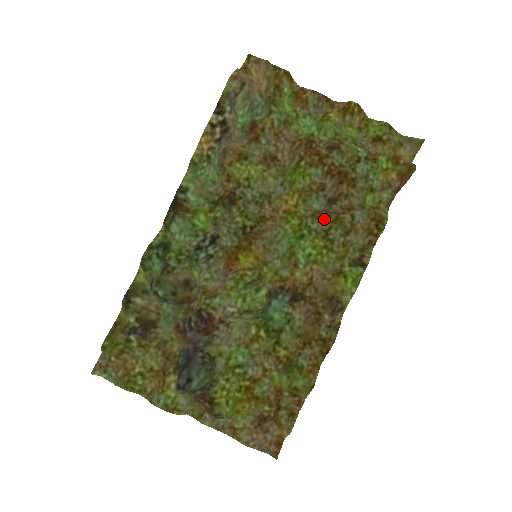
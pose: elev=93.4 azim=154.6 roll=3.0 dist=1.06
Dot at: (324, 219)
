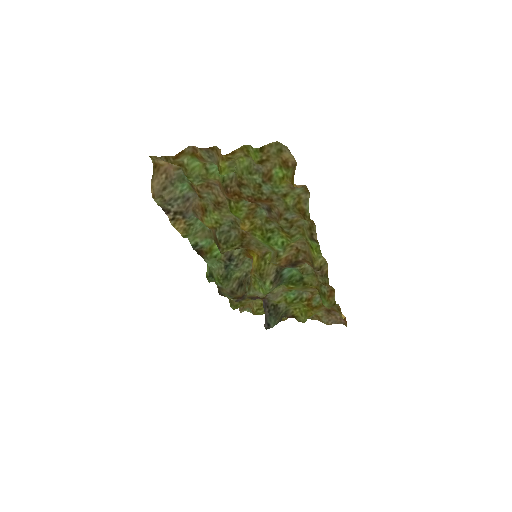
Dot at: (274, 221)
